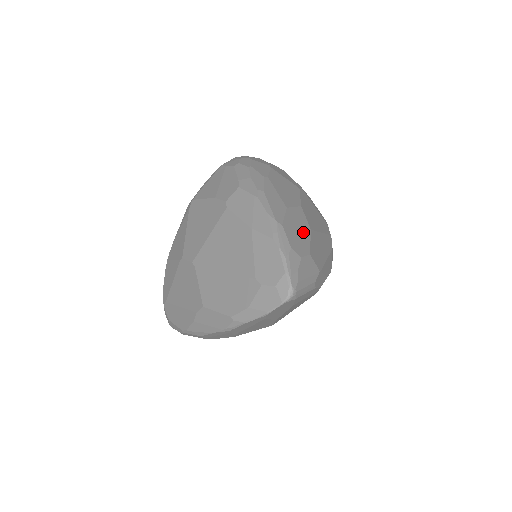
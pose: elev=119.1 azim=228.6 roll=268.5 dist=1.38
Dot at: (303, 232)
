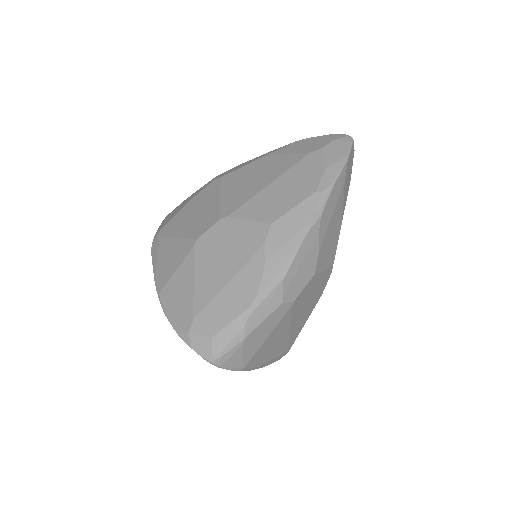
Dot at: occluded
